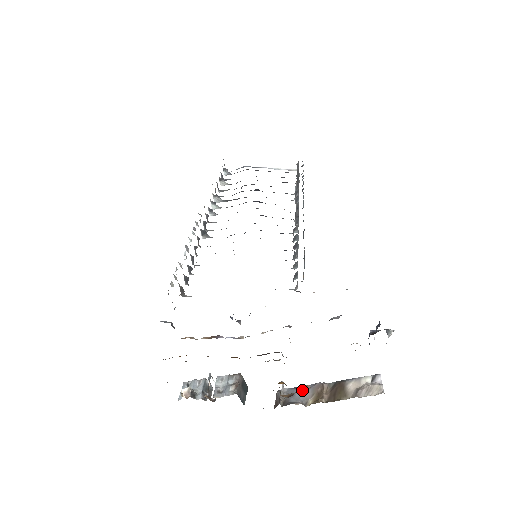
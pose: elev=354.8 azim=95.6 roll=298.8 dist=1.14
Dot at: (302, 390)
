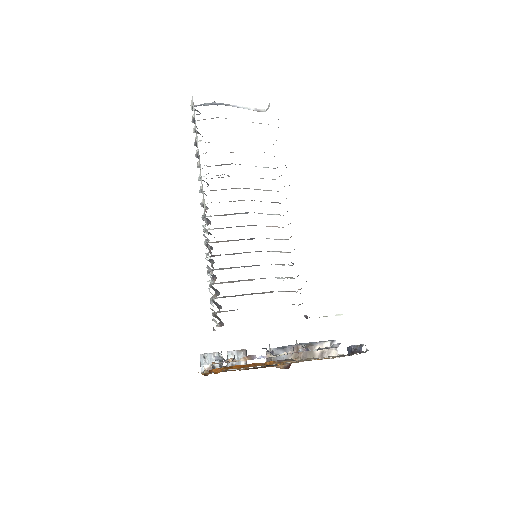
Dot at: (284, 351)
